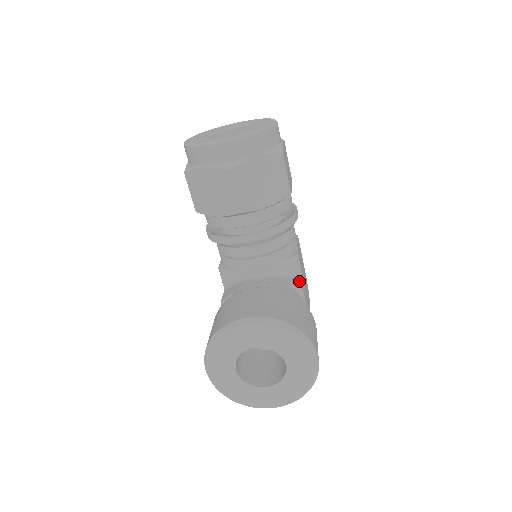
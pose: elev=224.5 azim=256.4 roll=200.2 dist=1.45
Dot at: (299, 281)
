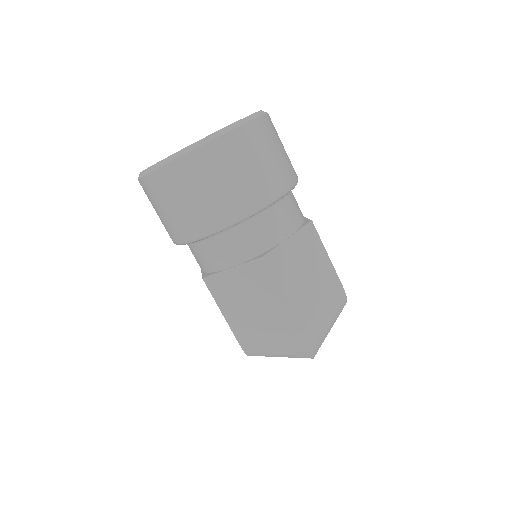
Dot at: occluded
